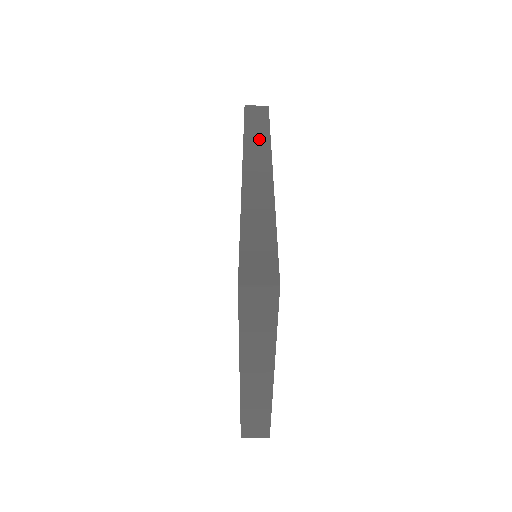
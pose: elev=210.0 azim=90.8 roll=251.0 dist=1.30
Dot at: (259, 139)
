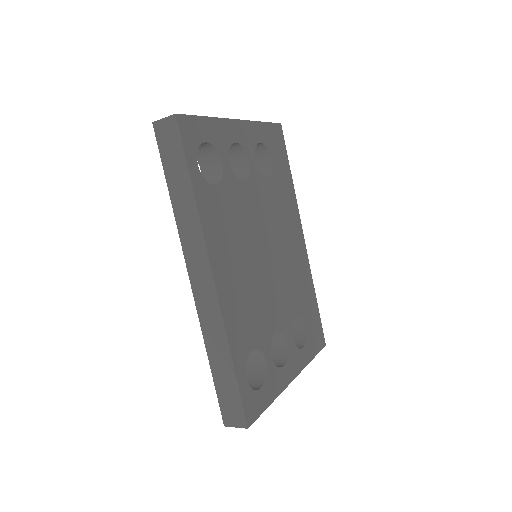
Dot at: (187, 213)
